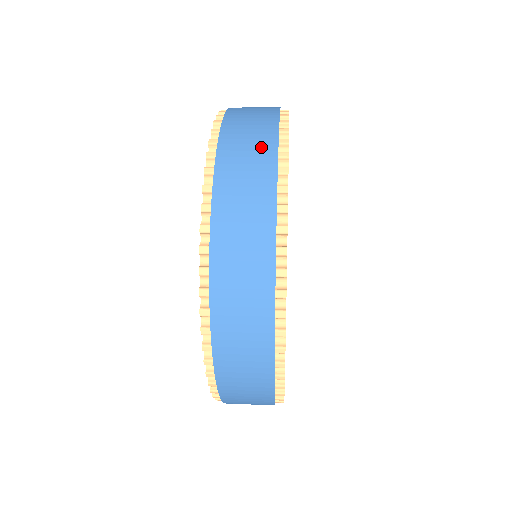
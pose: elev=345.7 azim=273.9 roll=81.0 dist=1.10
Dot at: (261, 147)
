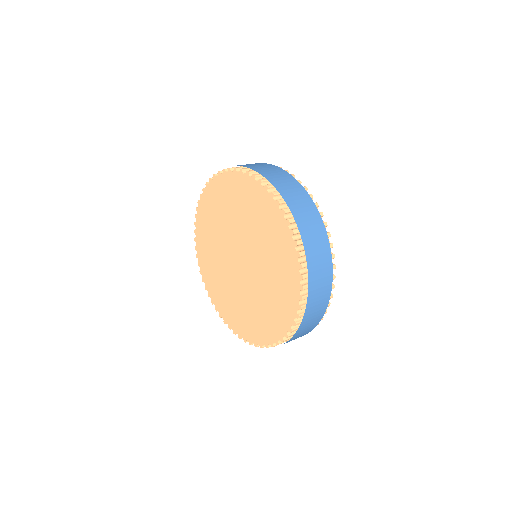
Dot at: (326, 288)
